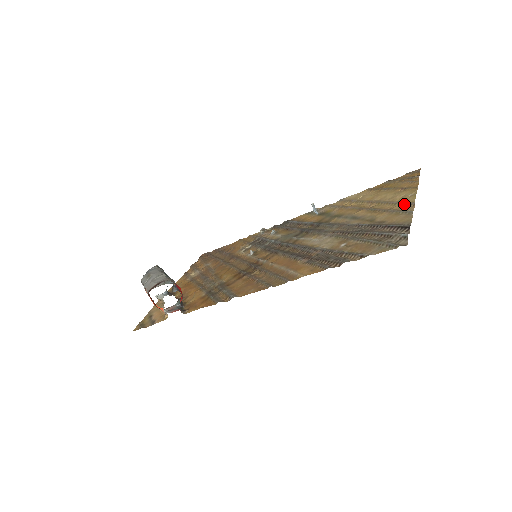
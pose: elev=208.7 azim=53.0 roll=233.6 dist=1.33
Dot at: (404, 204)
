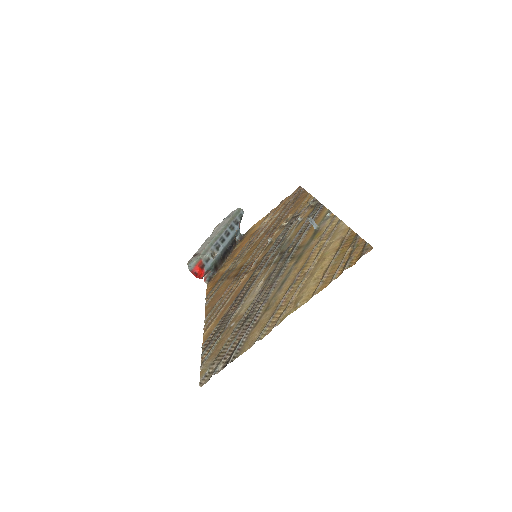
Dot at: (280, 316)
